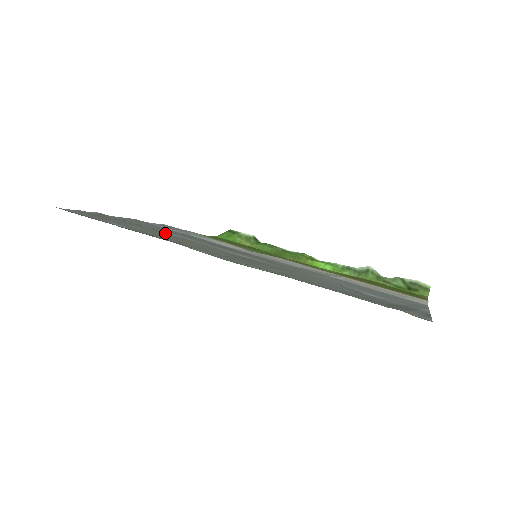
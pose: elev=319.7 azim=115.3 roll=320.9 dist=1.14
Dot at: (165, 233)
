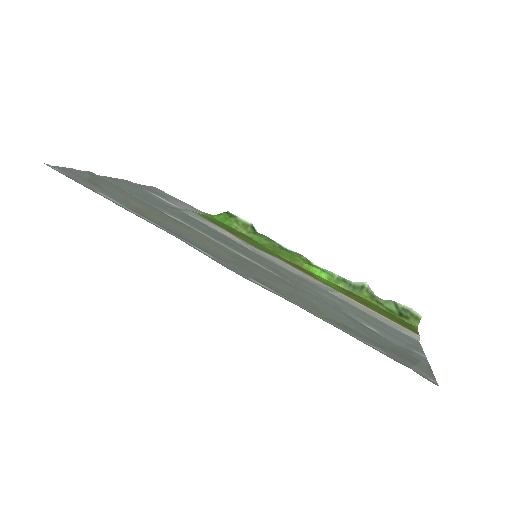
Dot at: (163, 213)
